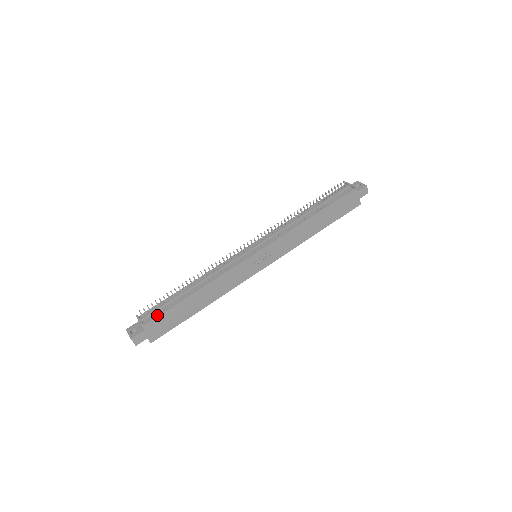
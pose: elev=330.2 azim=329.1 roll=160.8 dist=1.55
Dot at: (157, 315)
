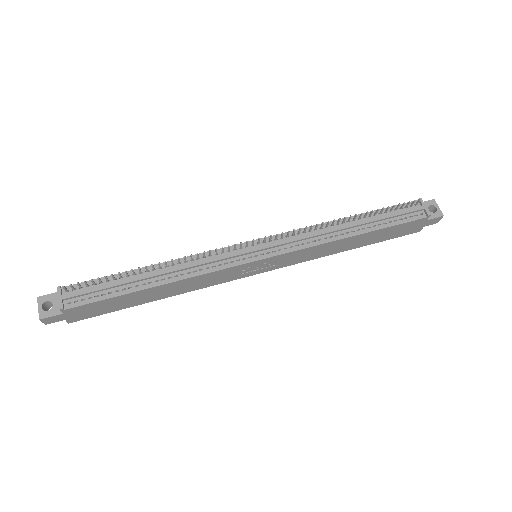
Dot at: (88, 301)
